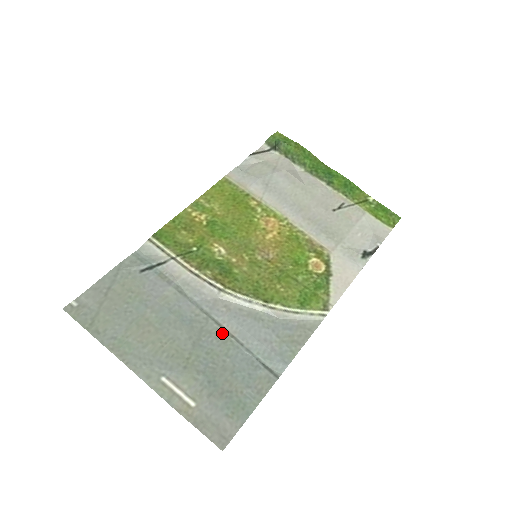
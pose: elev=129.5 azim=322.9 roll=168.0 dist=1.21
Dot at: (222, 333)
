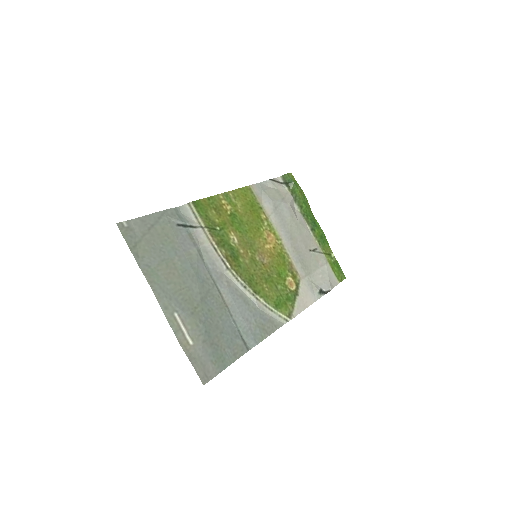
Dot at: (221, 300)
